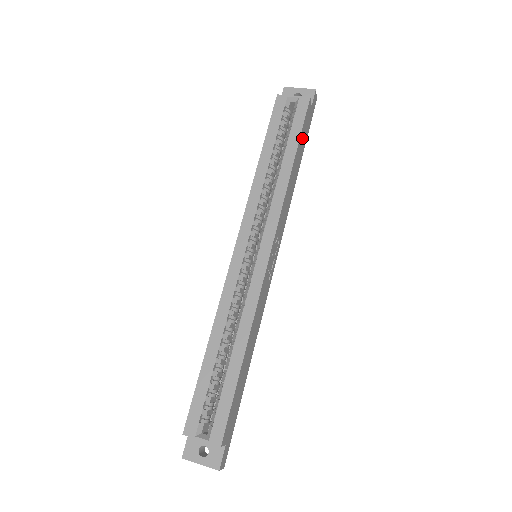
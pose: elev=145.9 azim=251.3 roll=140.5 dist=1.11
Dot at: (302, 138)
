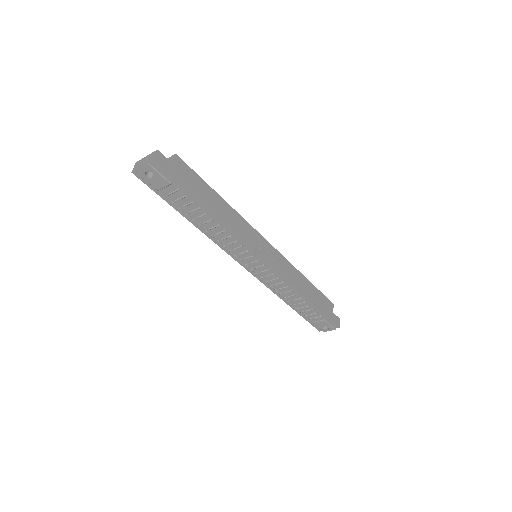
Dot at: (319, 297)
